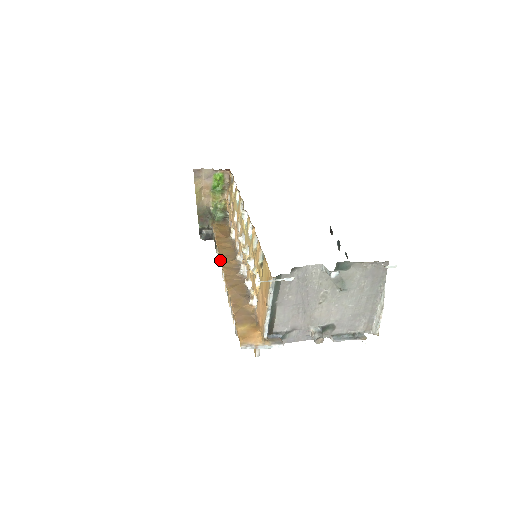
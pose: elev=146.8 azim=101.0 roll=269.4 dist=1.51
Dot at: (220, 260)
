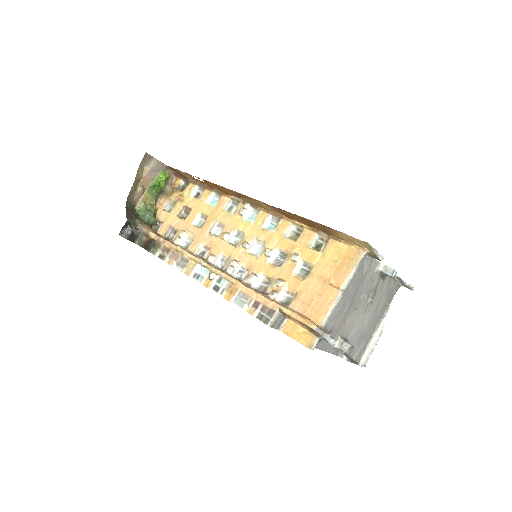
Dot at: (176, 259)
